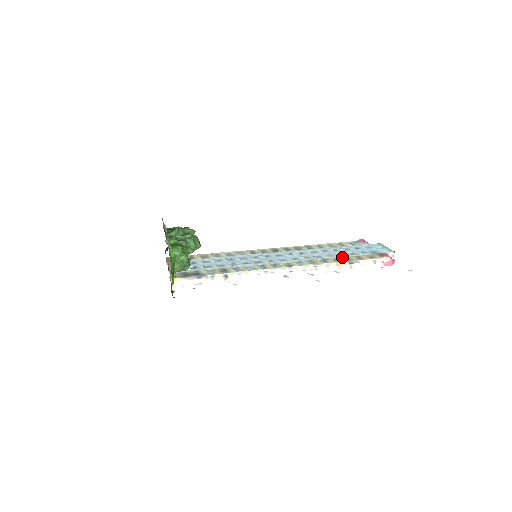
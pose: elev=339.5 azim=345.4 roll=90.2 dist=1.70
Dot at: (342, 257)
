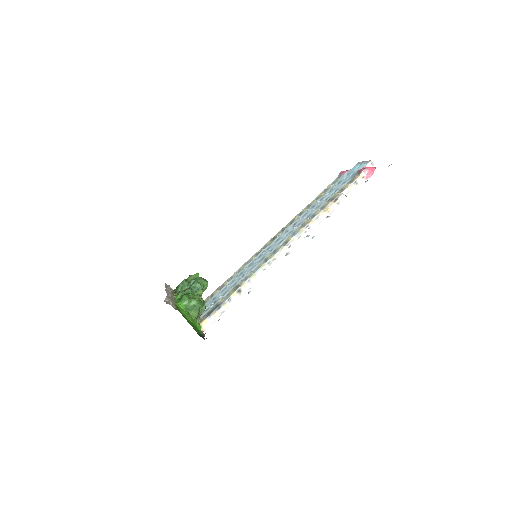
Dot at: (327, 201)
